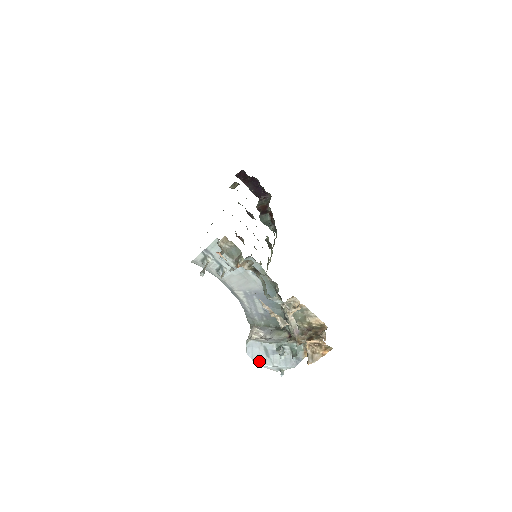
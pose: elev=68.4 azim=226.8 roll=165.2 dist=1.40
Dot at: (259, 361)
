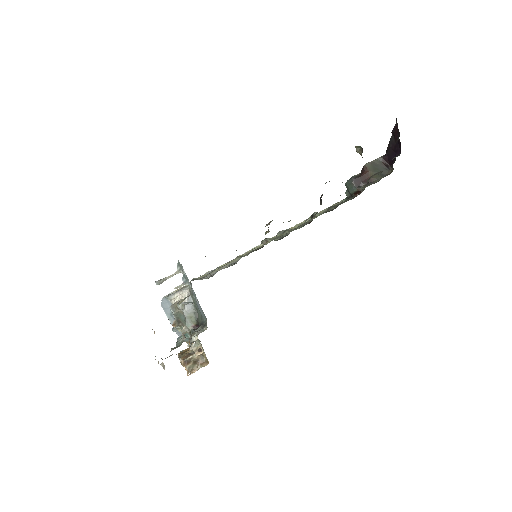
Dot at: (164, 309)
